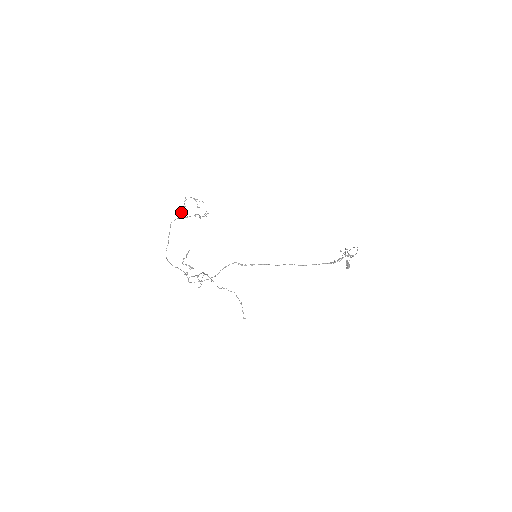
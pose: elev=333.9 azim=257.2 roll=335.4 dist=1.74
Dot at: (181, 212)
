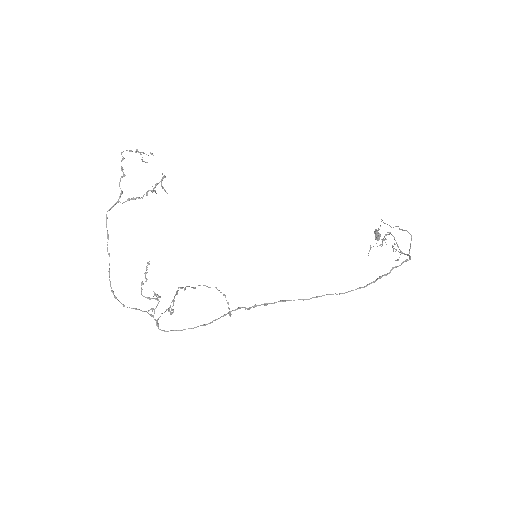
Dot at: occluded
